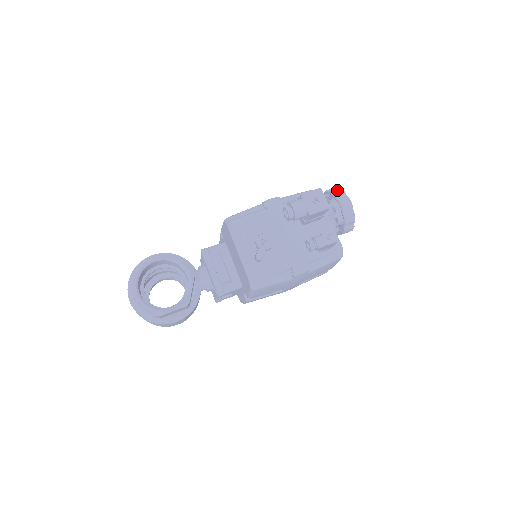
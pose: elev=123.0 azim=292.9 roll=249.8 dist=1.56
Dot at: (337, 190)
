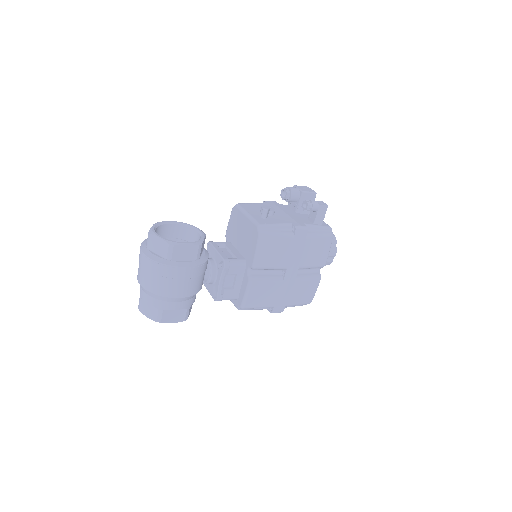
Dot at: occluded
